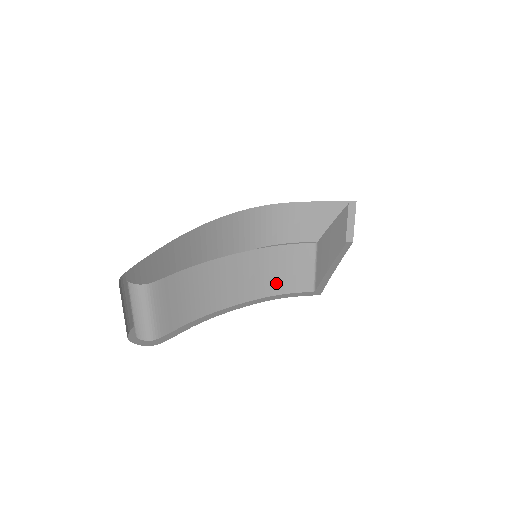
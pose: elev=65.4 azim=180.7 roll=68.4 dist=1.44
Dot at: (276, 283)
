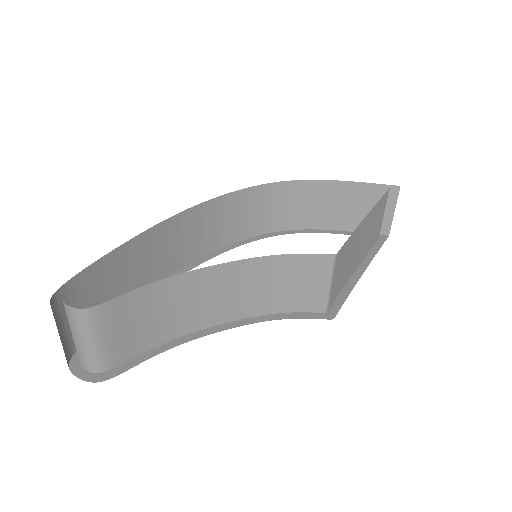
Dot at: (276, 299)
